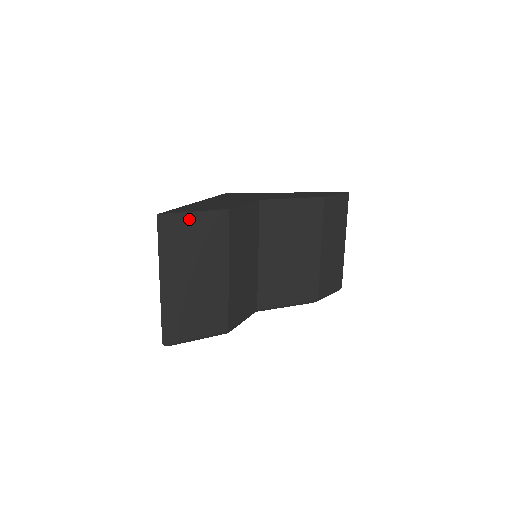
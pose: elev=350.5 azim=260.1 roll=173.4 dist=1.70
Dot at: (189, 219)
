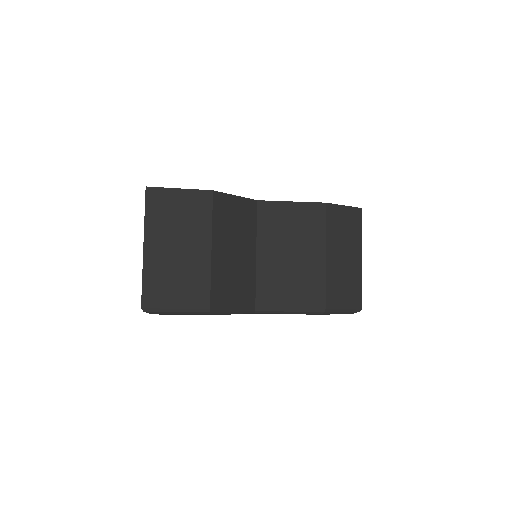
Dot at: (175, 194)
